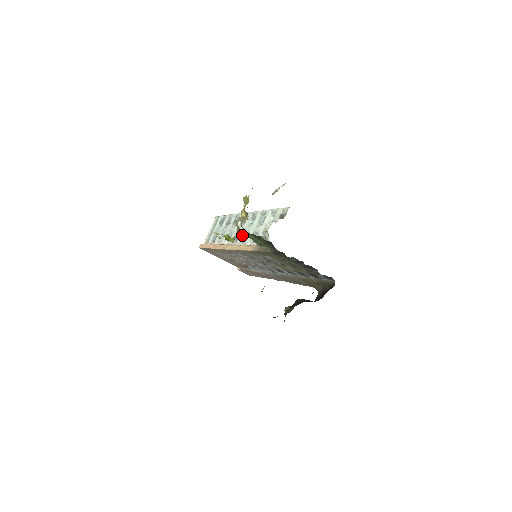
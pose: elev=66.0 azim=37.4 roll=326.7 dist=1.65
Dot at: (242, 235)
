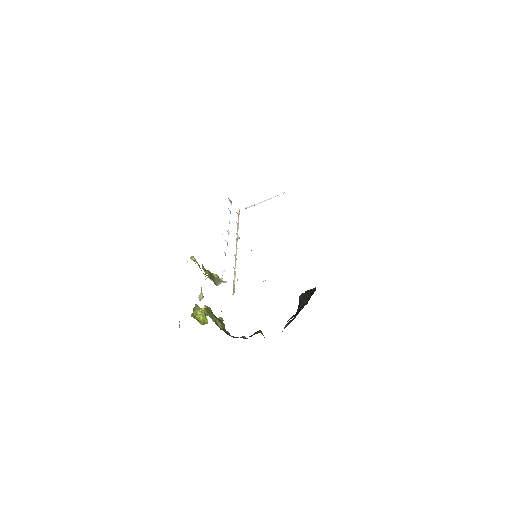
Dot at: occluded
